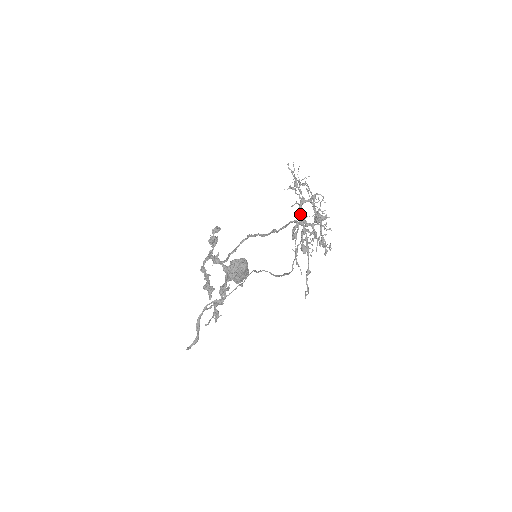
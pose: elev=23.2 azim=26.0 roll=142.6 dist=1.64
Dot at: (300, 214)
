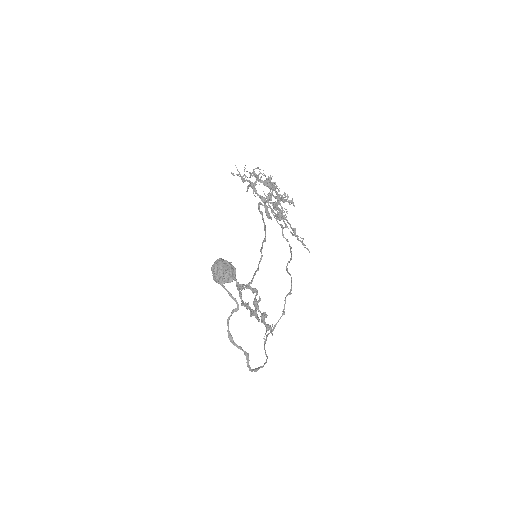
Dot at: occluded
